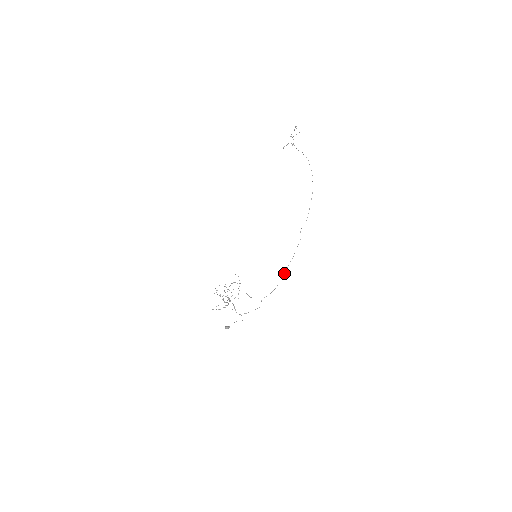
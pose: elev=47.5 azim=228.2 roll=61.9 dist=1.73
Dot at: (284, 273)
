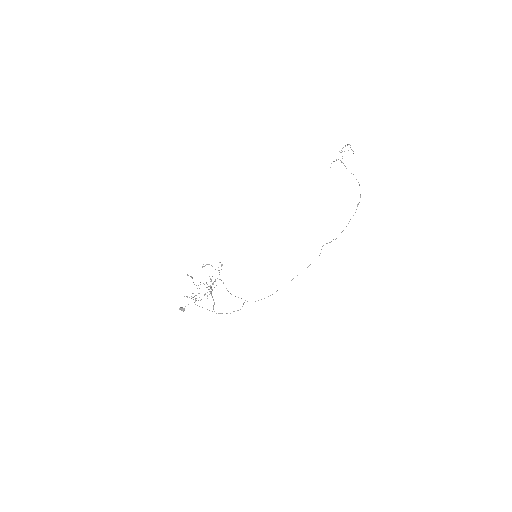
Dot at: occluded
